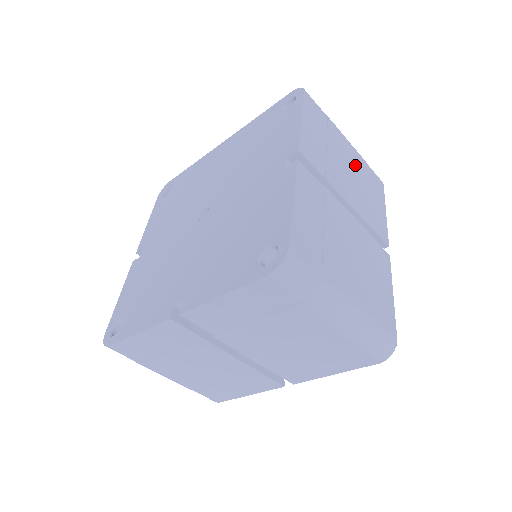
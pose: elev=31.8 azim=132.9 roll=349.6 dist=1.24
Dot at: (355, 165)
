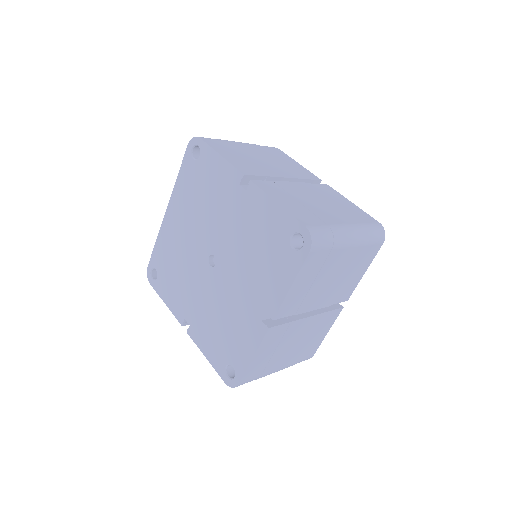
Dot at: (261, 153)
